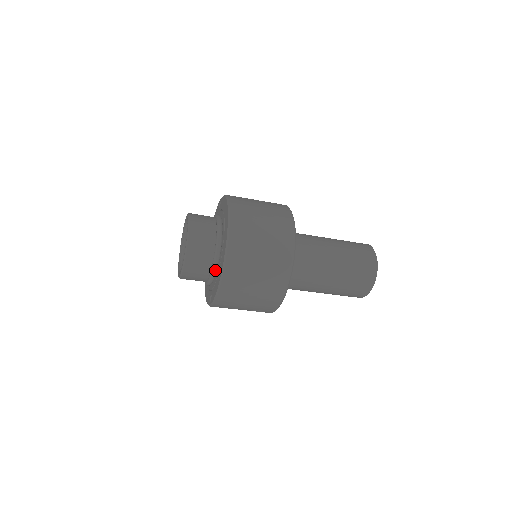
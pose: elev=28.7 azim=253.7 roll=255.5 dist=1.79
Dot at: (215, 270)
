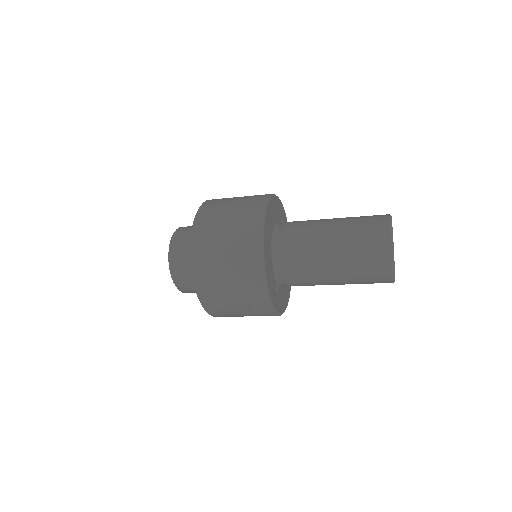
Dot at: occluded
